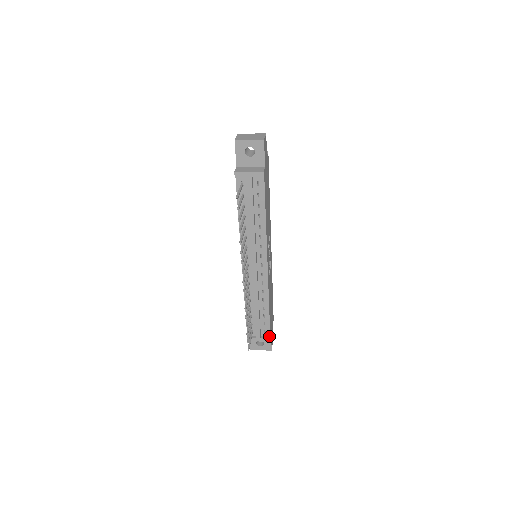
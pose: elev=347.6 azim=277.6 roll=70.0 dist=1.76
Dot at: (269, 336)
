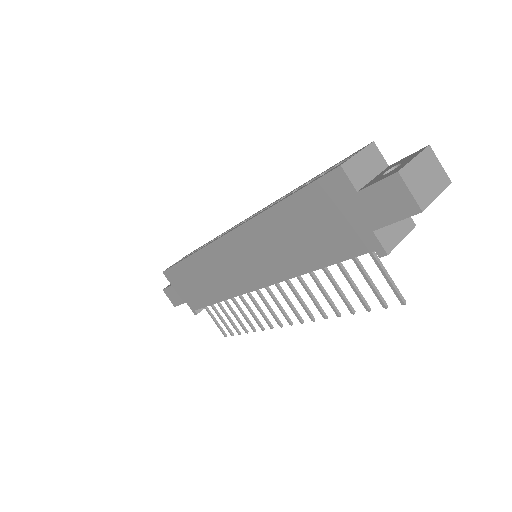
Dot at: occluded
